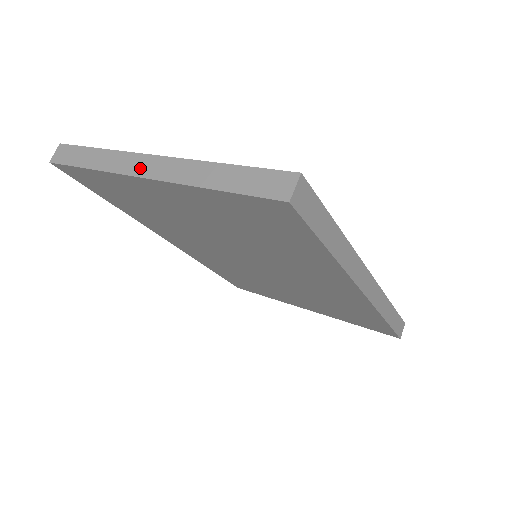
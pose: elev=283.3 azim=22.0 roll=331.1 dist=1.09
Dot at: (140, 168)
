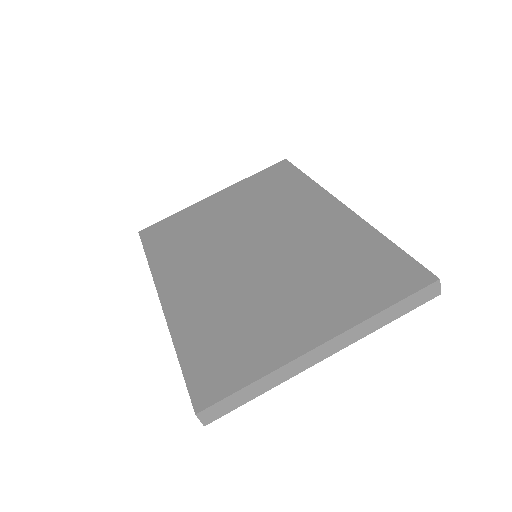
Dot at: (316, 358)
